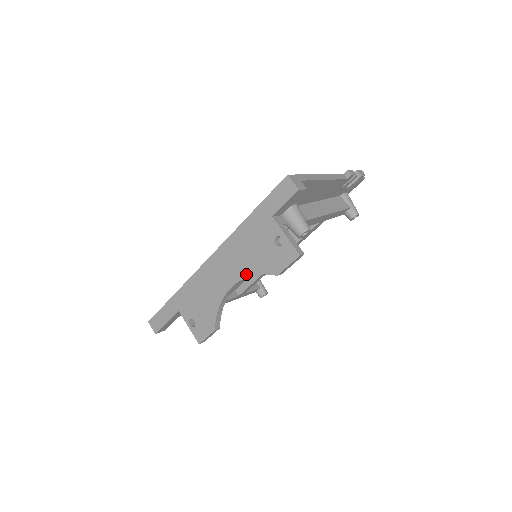
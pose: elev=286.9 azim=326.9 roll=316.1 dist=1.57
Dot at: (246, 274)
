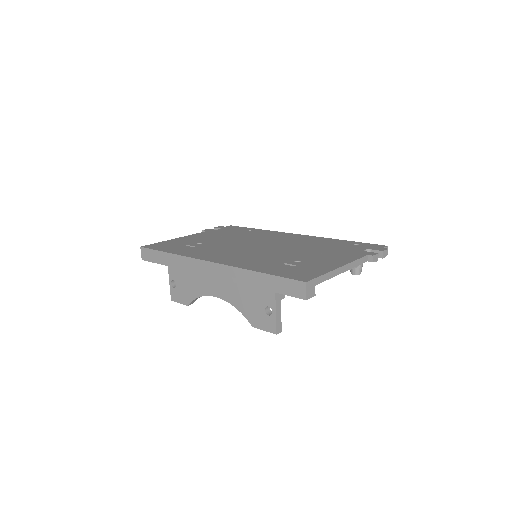
Dot at: (232, 302)
